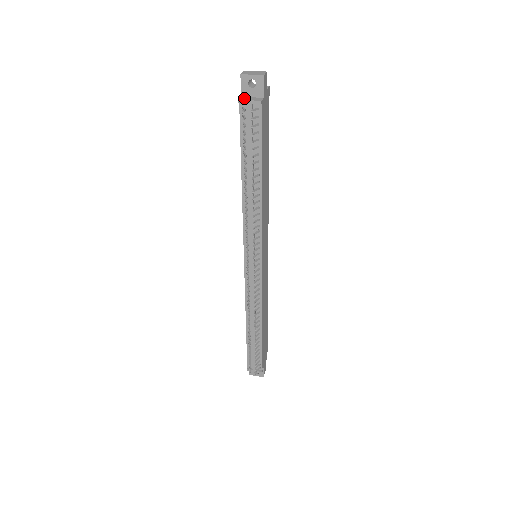
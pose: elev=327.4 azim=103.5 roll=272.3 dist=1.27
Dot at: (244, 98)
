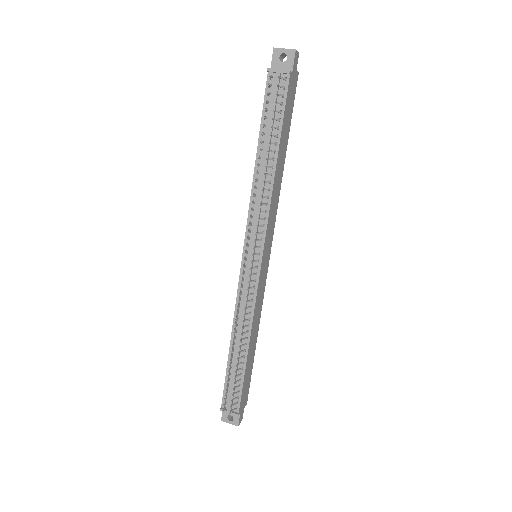
Dot at: (273, 69)
